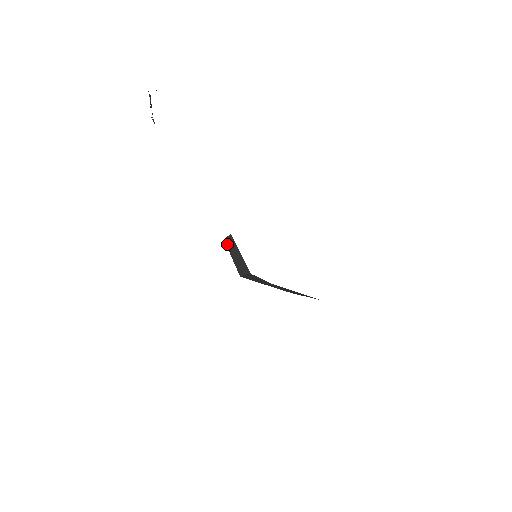
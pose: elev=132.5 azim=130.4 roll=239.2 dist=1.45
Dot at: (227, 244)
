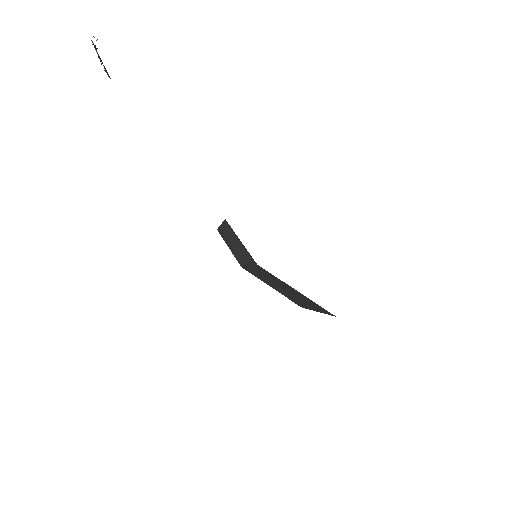
Dot at: (221, 234)
